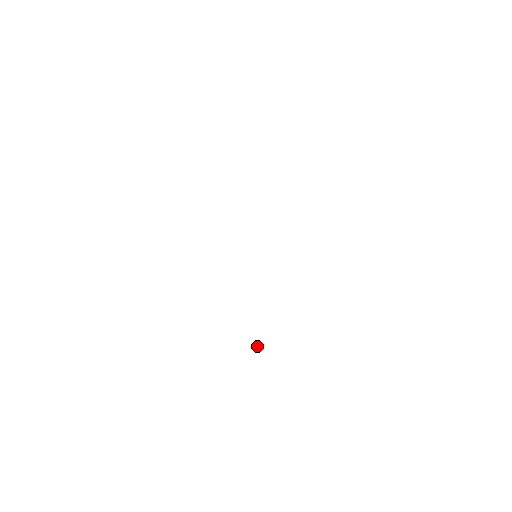
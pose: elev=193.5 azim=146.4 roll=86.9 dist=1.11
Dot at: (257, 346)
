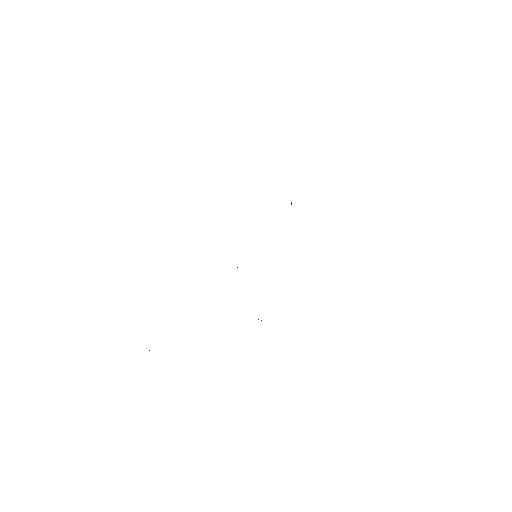
Dot at: occluded
